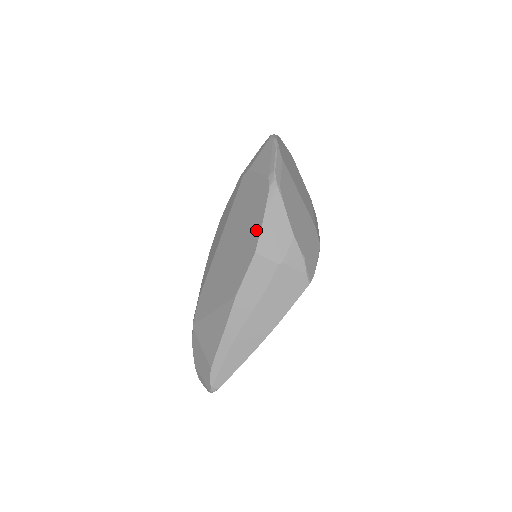
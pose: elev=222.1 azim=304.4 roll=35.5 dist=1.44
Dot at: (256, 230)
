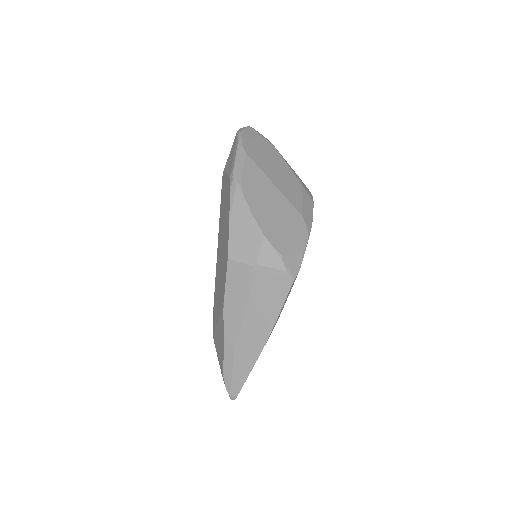
Dot at: (227, 235)
